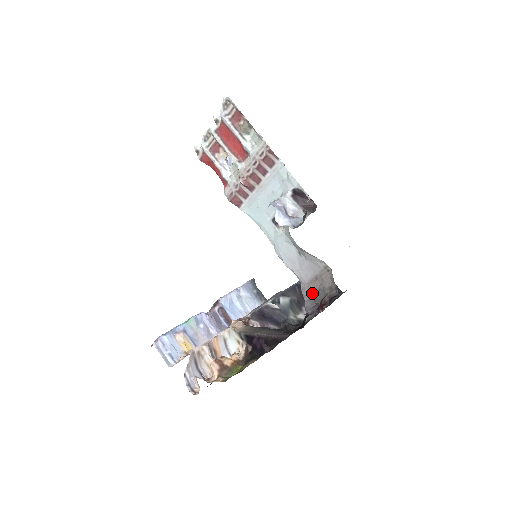
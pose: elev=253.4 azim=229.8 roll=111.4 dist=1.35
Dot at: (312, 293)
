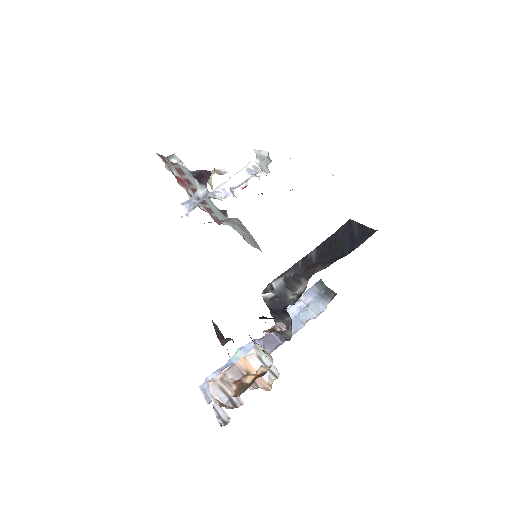
Dot at: occluded
